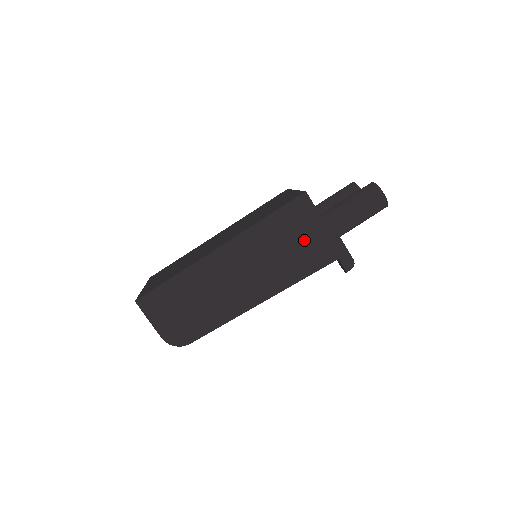
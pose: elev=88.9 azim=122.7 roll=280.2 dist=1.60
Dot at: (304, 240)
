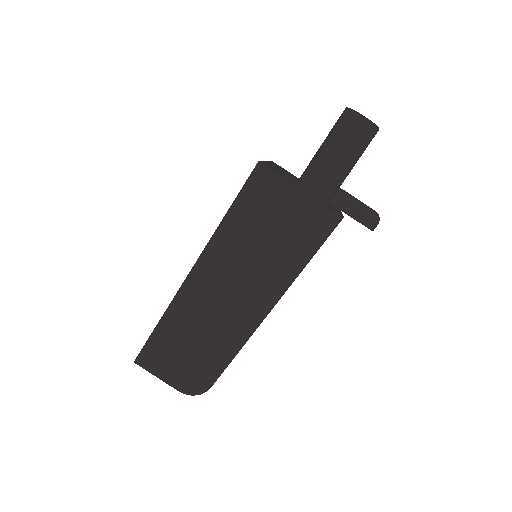
Dot at: (284, 220)
